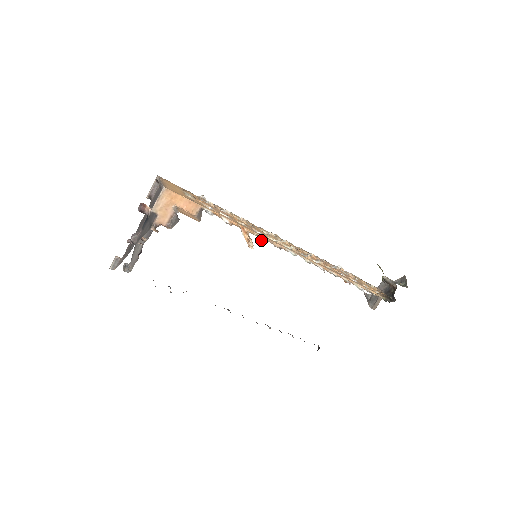
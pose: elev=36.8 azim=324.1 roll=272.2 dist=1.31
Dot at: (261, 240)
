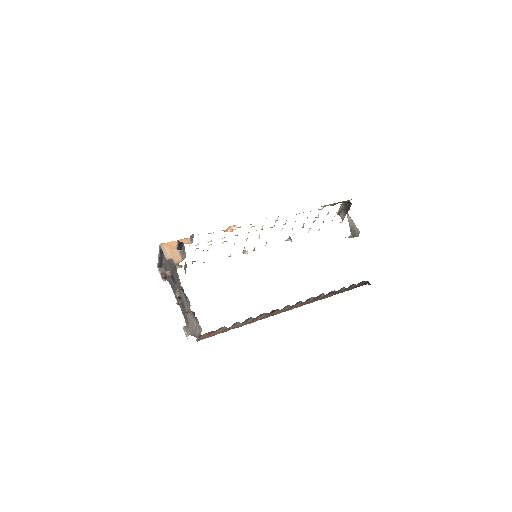
Dot at: occluded
